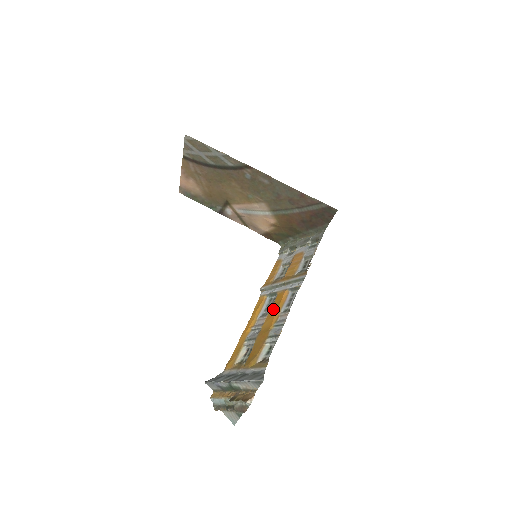
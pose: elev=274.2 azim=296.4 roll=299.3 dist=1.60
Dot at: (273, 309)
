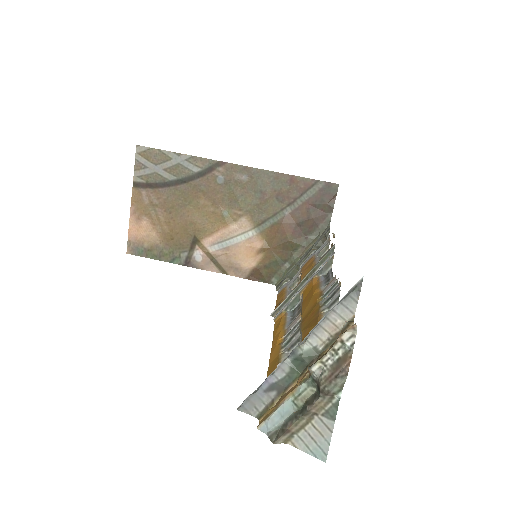
Dot at: (306, 298)
